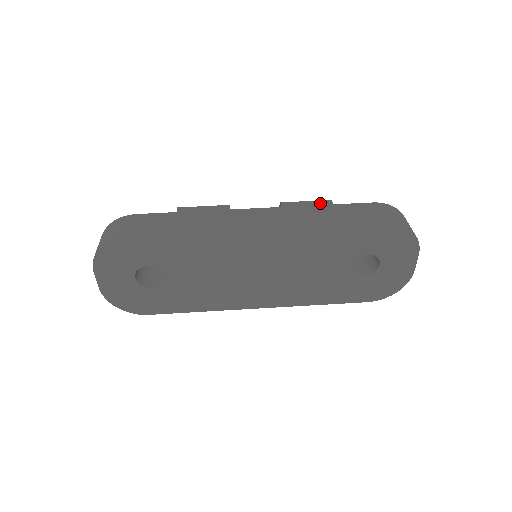
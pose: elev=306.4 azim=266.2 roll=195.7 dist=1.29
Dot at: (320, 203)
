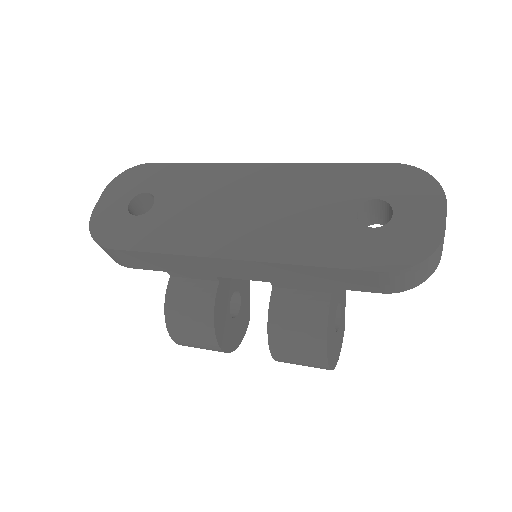
Dot at: occluded
